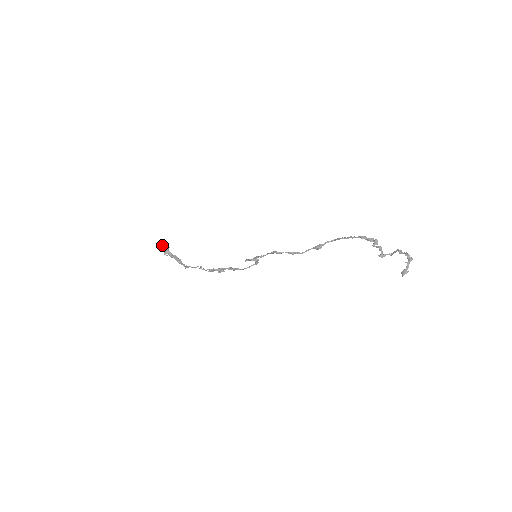
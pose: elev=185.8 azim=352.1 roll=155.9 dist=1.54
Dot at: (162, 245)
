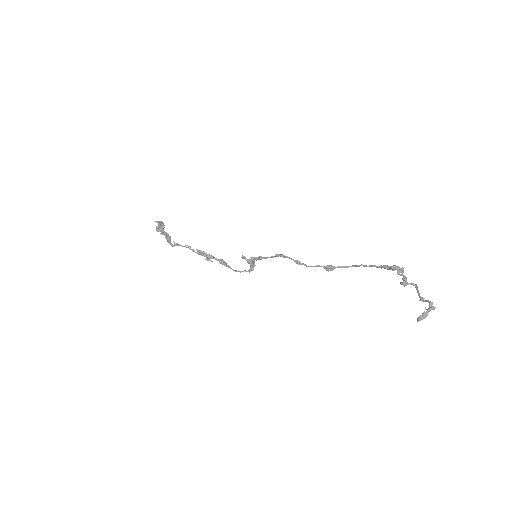
Dot at: (159, 221)
